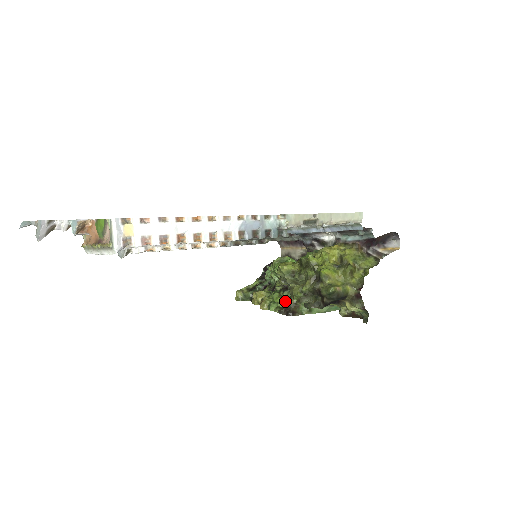
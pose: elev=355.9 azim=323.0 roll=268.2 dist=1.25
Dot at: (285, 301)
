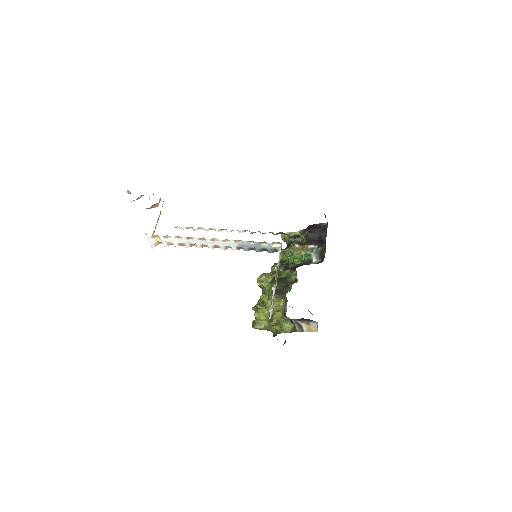
Dot at: occluded
